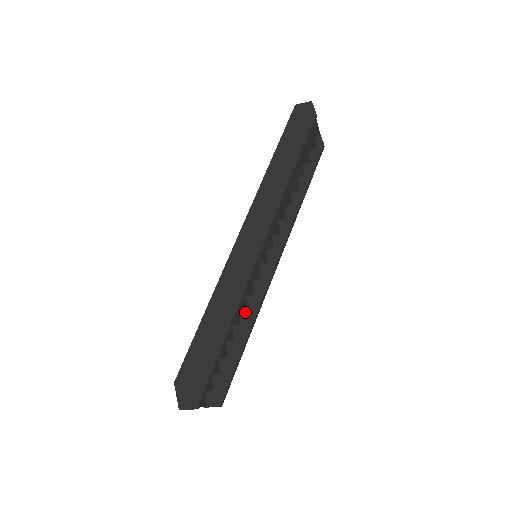
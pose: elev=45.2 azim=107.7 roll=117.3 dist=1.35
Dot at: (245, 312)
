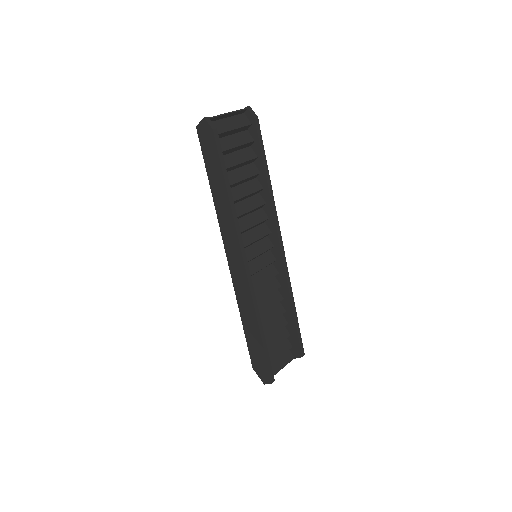
Dot at: (281, 289)
